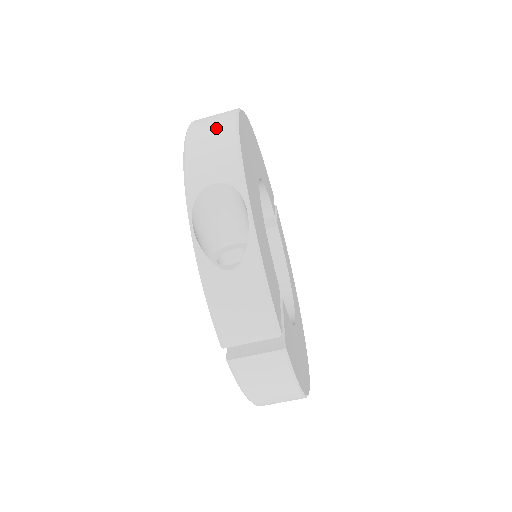
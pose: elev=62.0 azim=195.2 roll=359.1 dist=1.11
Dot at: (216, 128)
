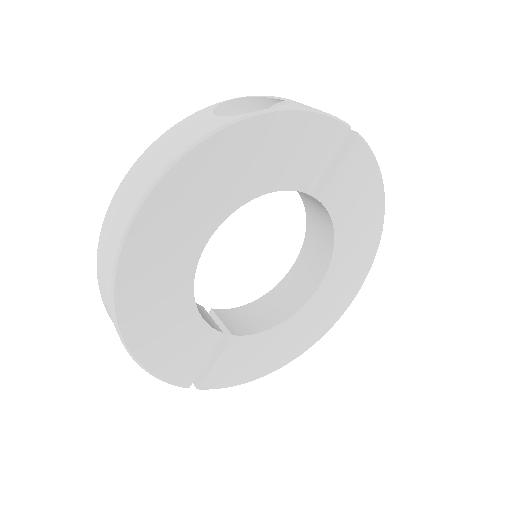
Dot at: (110, 243)
